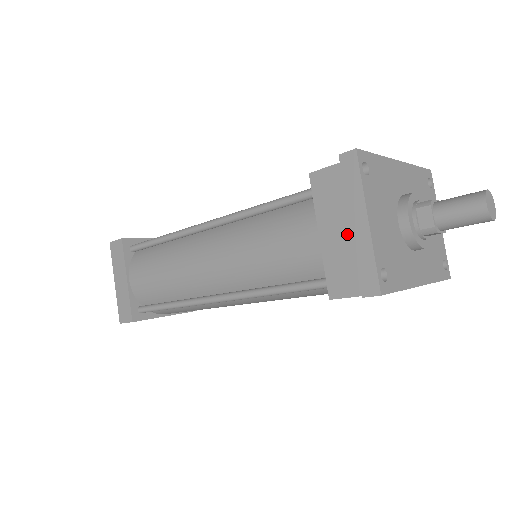
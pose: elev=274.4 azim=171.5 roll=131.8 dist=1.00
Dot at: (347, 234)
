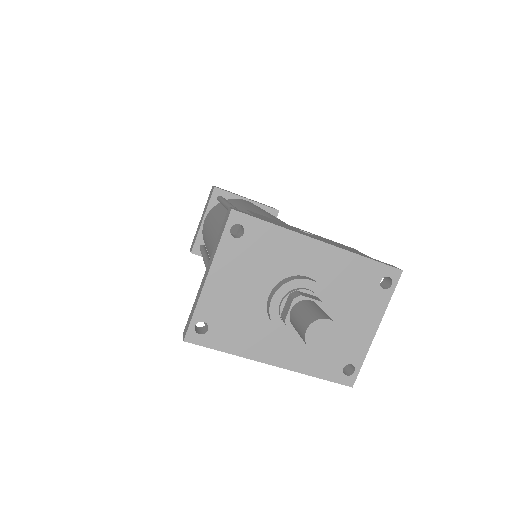
Dot at: occluded
